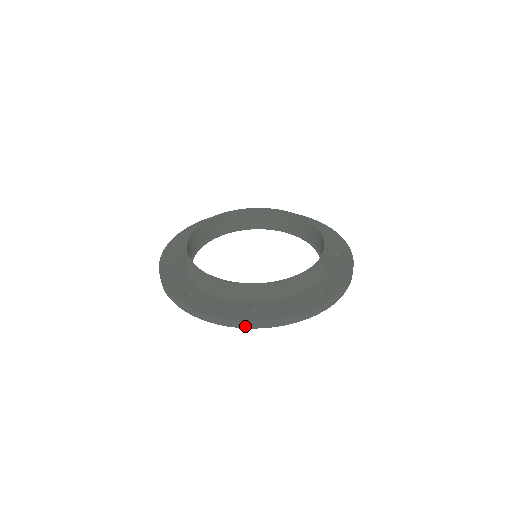
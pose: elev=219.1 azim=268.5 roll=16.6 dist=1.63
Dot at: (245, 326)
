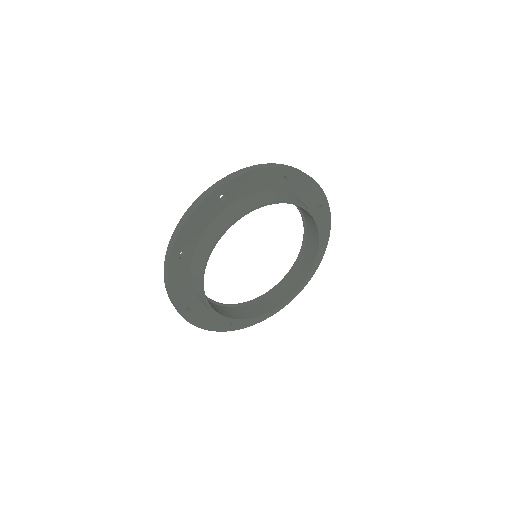
Dot at: occluded
